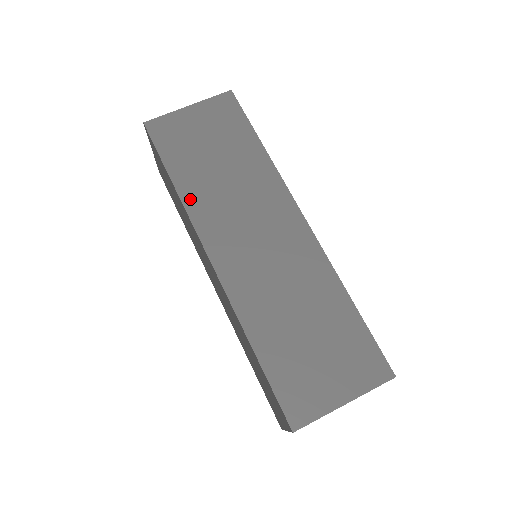
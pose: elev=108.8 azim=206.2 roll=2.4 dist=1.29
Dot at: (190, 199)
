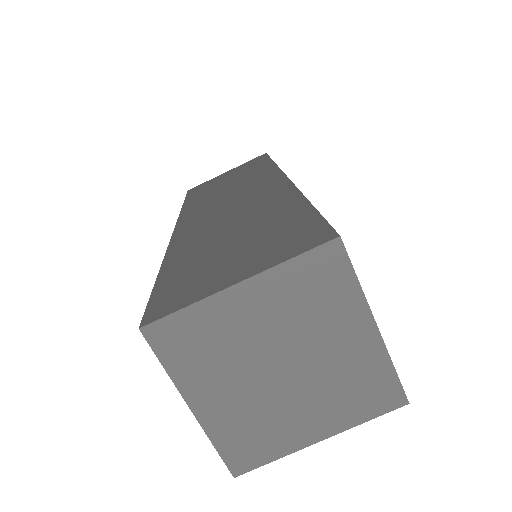
Dot at: (189, 207)
